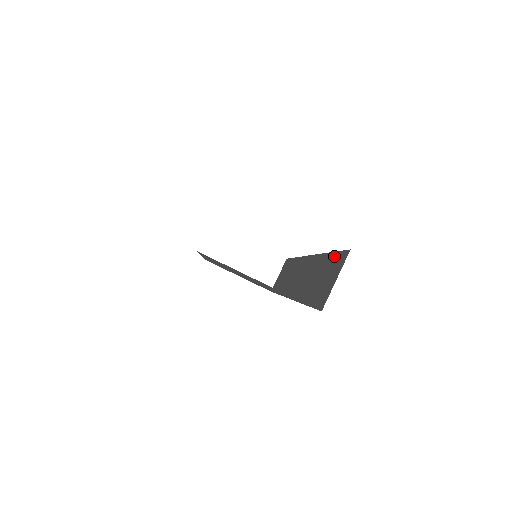
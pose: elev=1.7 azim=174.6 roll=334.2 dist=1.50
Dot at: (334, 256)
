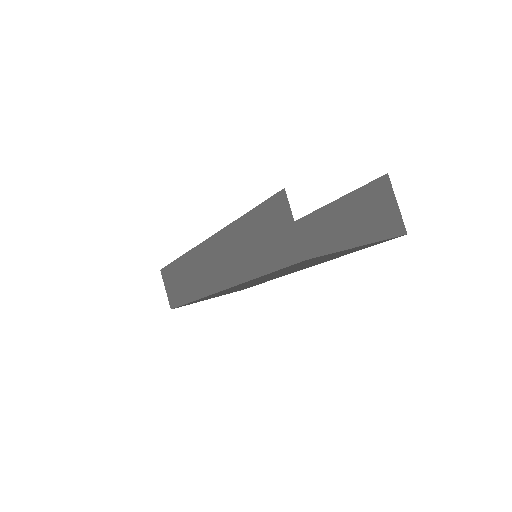
Dot at: (358, 194)
